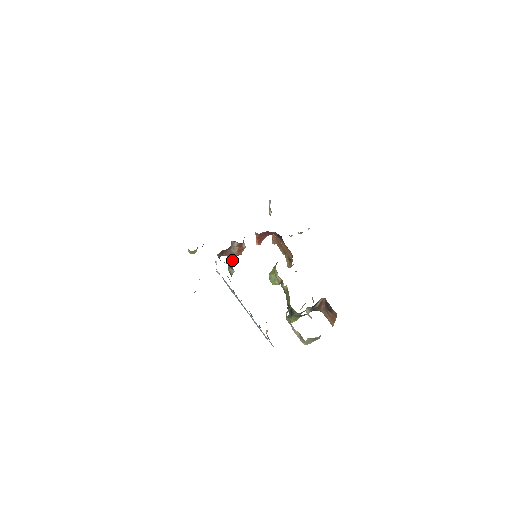
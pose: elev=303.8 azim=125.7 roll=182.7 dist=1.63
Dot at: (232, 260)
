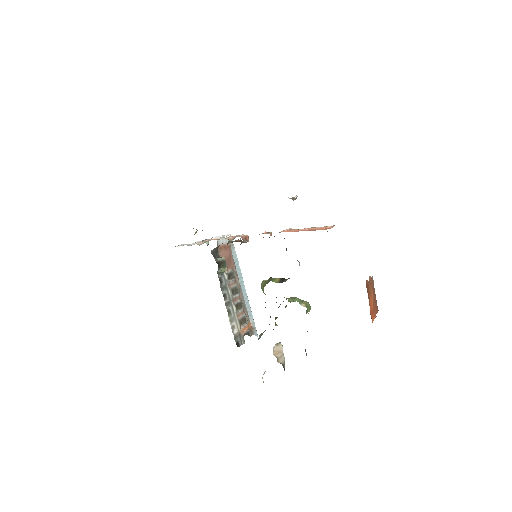
Dot at: occluded
